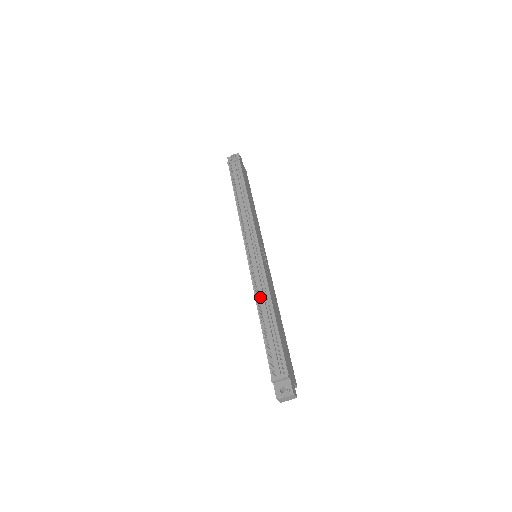
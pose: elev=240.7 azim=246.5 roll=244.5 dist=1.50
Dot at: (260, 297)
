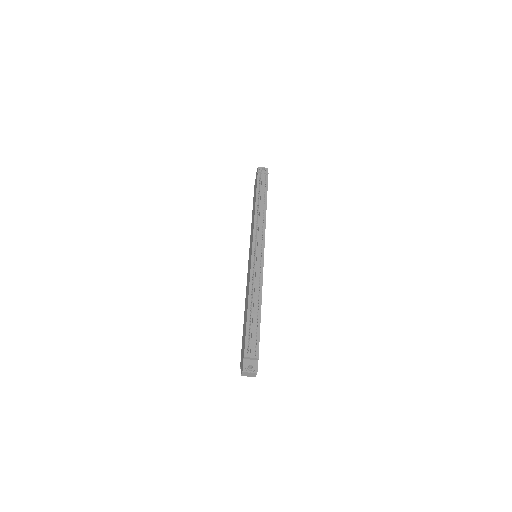
Dot at: (253, 289)
